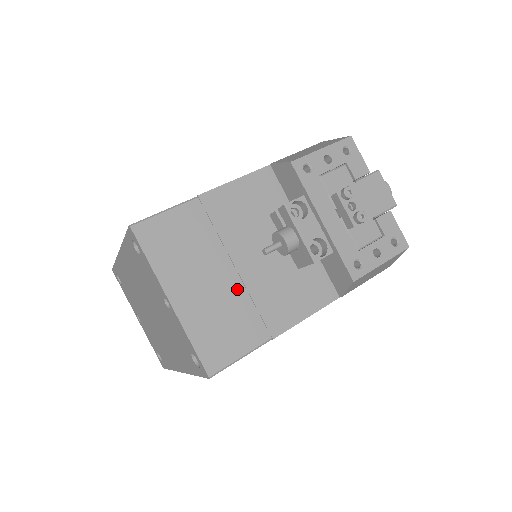
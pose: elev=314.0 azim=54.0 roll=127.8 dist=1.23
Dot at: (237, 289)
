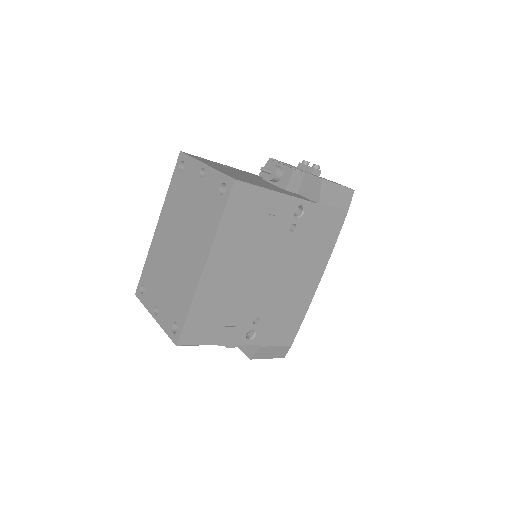
Dot at: (247, 178)
